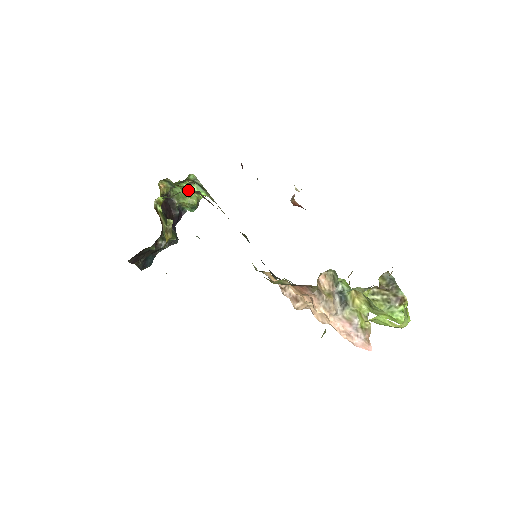
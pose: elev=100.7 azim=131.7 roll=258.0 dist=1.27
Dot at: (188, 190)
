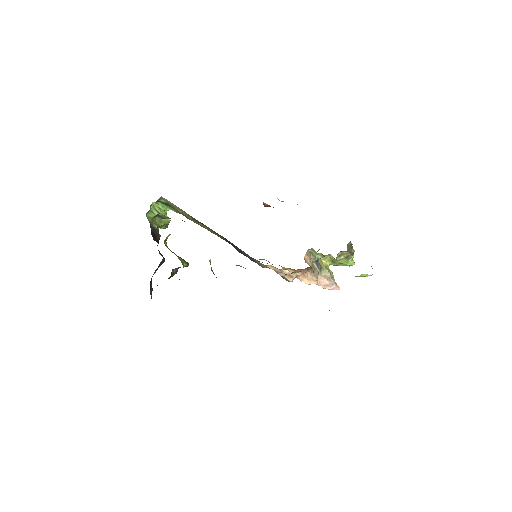
Dot at: (157, 211)
